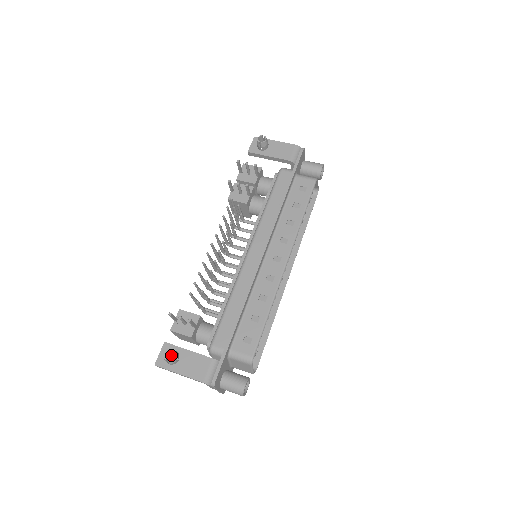
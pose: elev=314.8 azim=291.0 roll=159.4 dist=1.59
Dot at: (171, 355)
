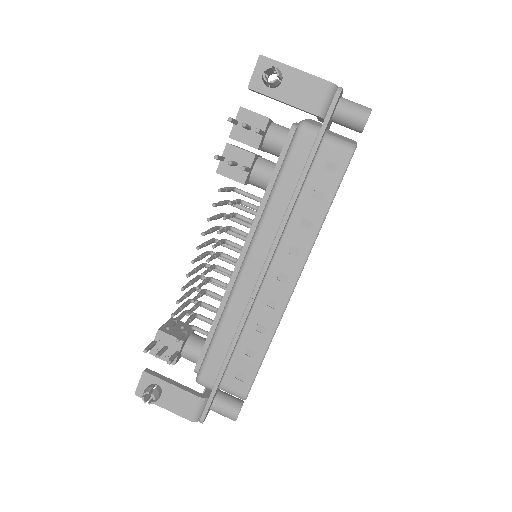
Dot at: (152, 383)
